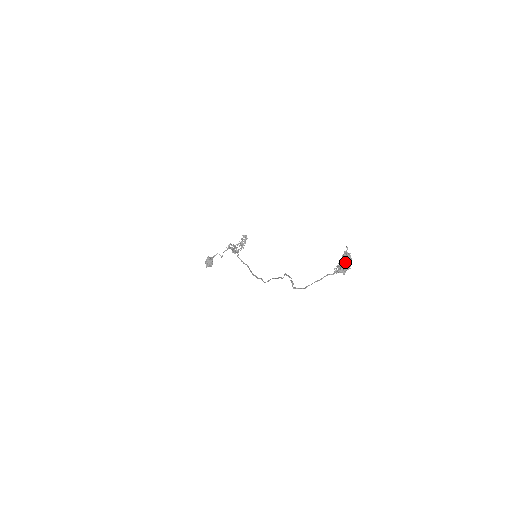
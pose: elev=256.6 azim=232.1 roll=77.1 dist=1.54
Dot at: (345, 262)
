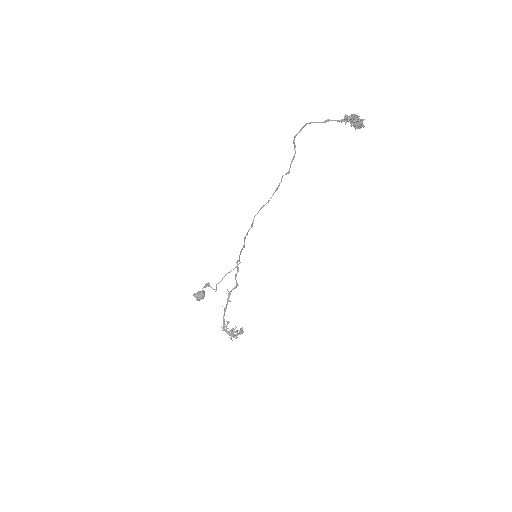
Dot at: (356, 115)
